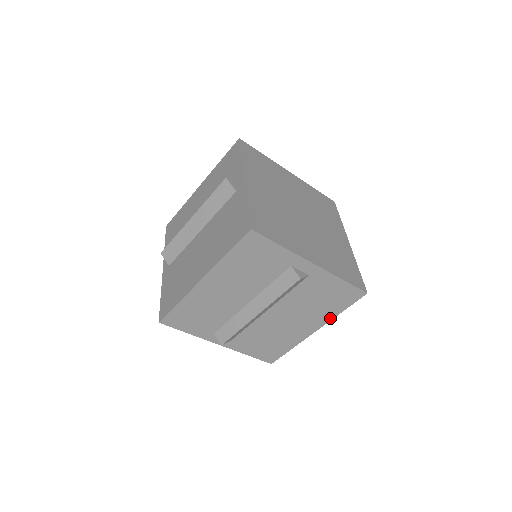
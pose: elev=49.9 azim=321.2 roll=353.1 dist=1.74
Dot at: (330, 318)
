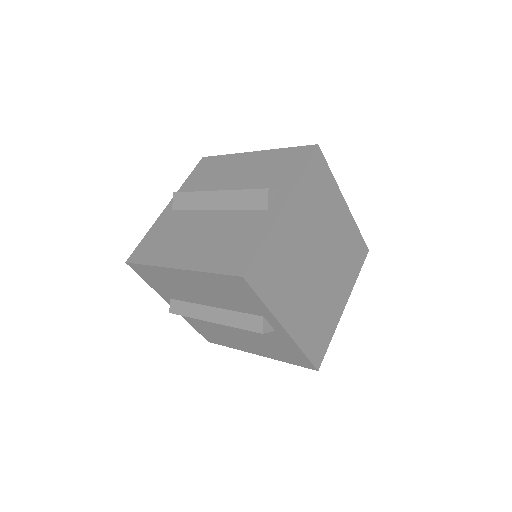
Dot at: occluded
